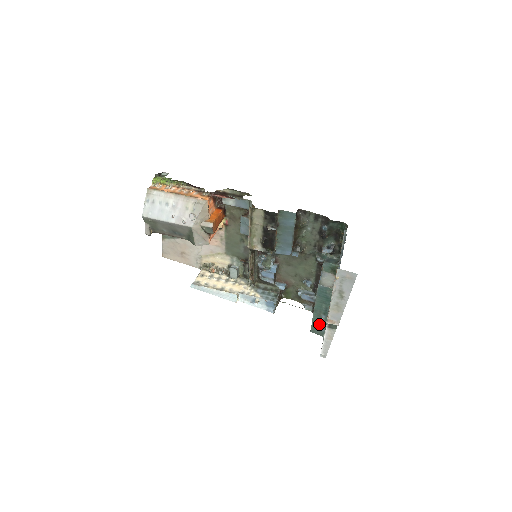
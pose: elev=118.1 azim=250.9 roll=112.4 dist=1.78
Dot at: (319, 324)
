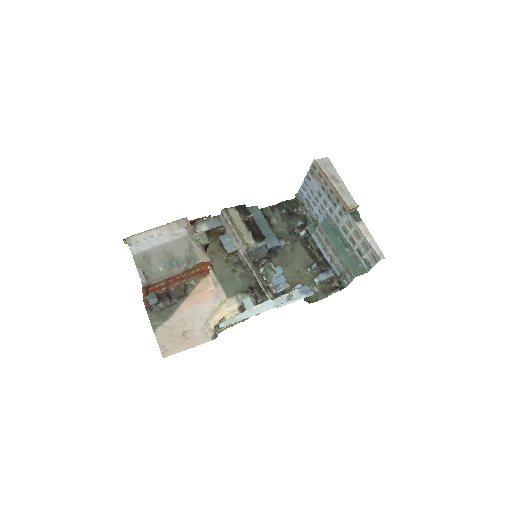
Dot at: (352, 262)
